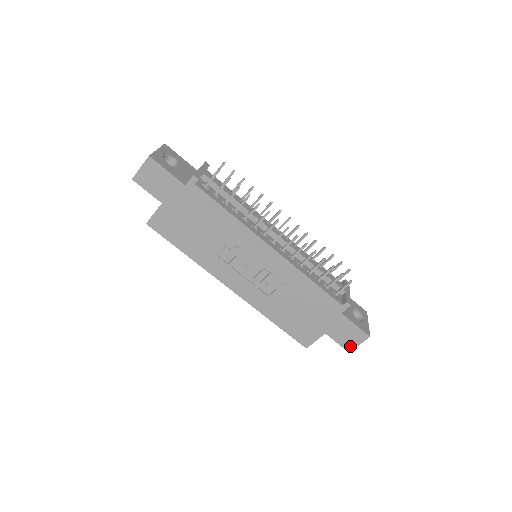
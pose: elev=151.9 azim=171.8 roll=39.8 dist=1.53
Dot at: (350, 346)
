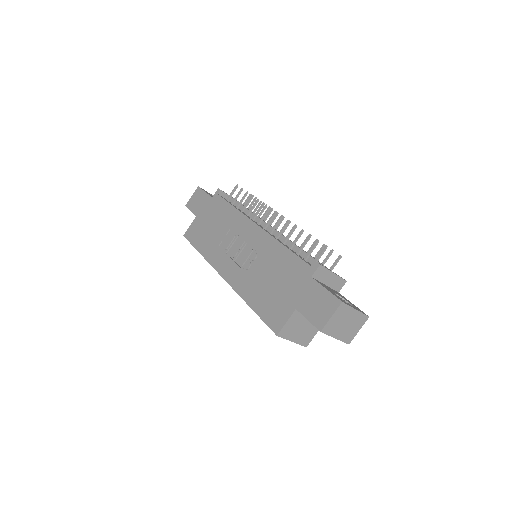
Dot at: (321, 322)
